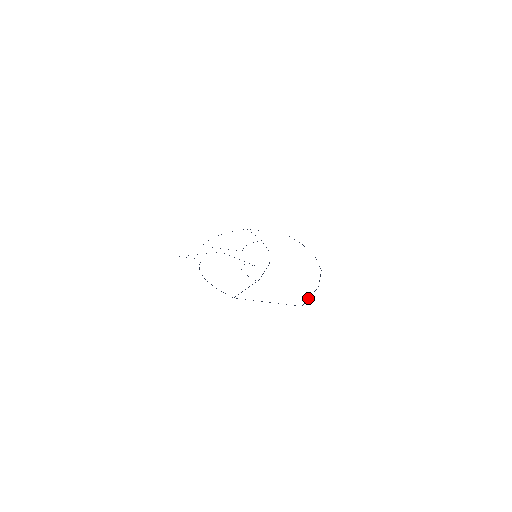
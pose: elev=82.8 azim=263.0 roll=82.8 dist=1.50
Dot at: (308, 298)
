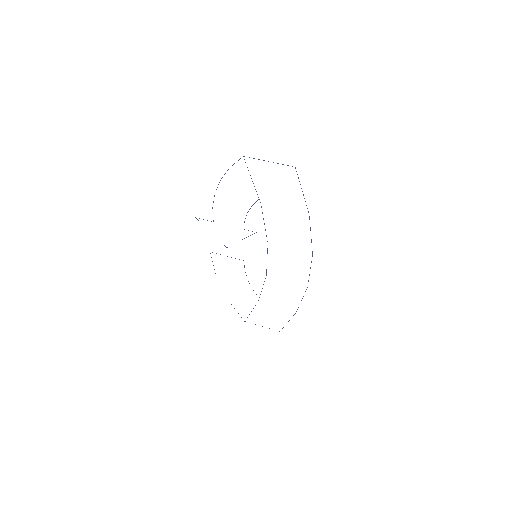
Dot at: occluded
